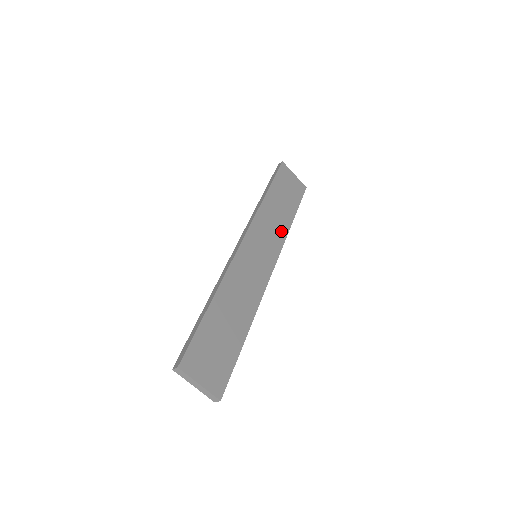
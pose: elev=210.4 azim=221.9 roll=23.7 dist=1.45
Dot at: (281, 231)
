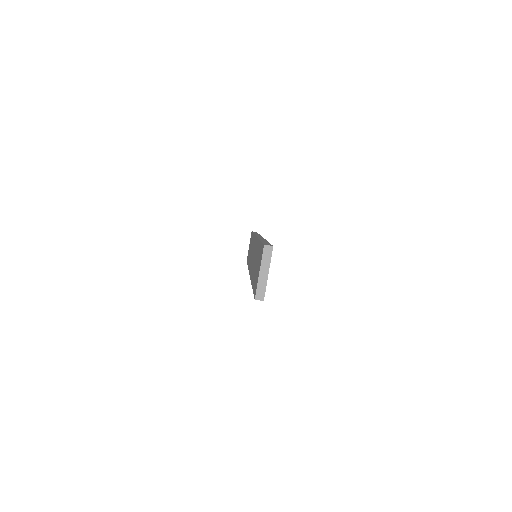
Dot at: occluded
